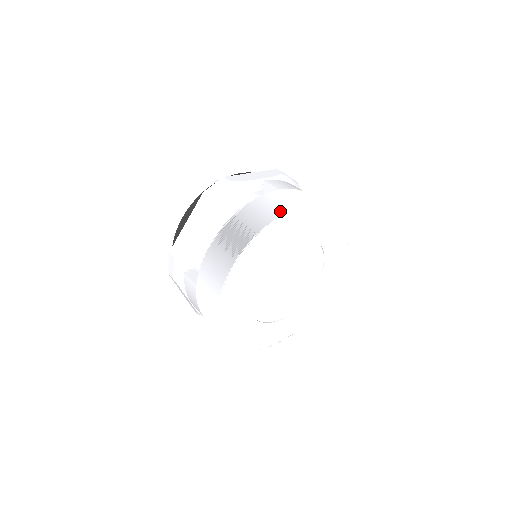
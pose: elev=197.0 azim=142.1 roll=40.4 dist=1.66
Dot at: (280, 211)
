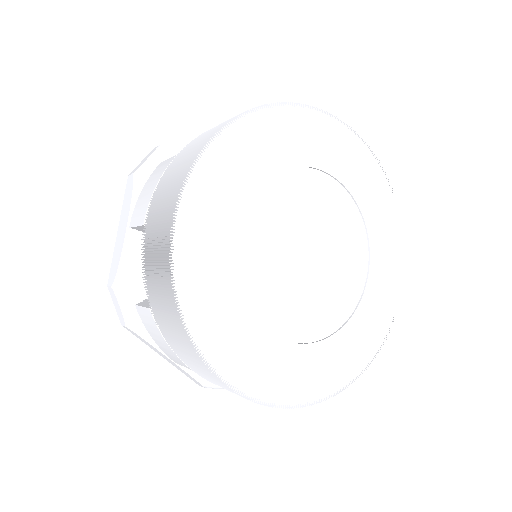
Dot at: (229, 121)
